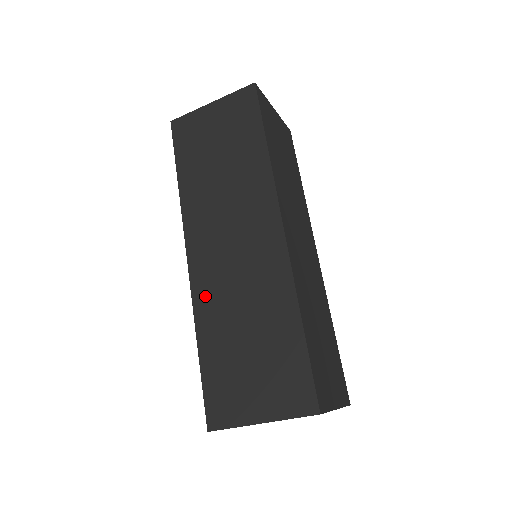
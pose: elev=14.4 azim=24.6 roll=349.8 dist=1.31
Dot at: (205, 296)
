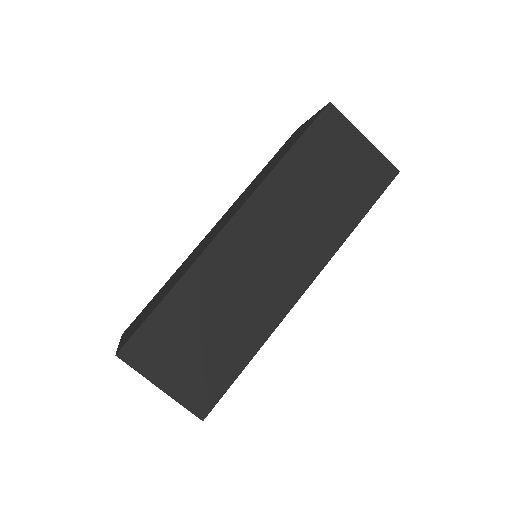
Dot at: (212, 265)
